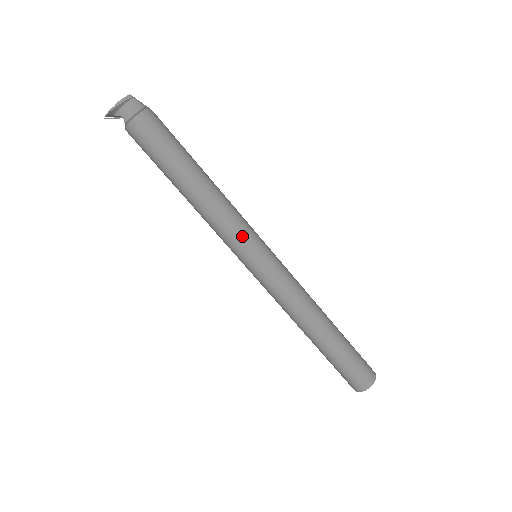
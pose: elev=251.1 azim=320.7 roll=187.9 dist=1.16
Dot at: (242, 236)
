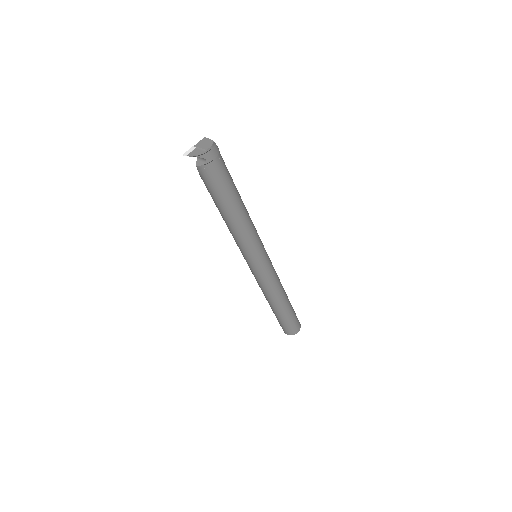
Dot at: (258, 245)
